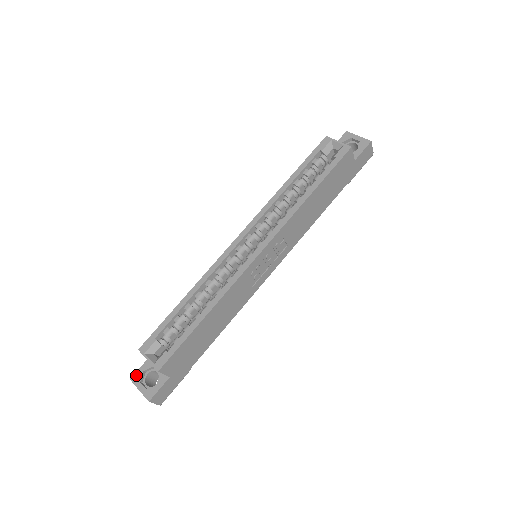
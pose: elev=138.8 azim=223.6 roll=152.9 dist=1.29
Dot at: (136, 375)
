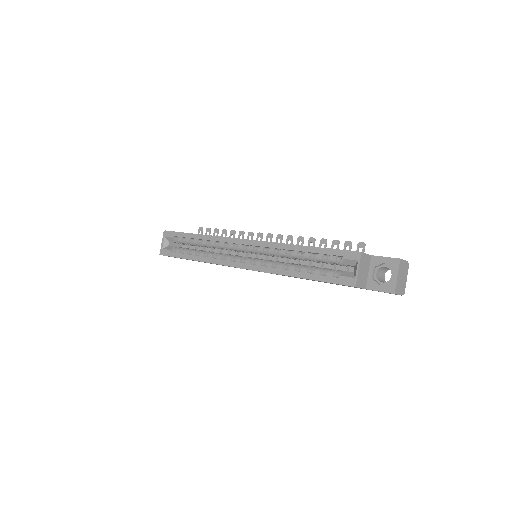
Dot at: occluded
